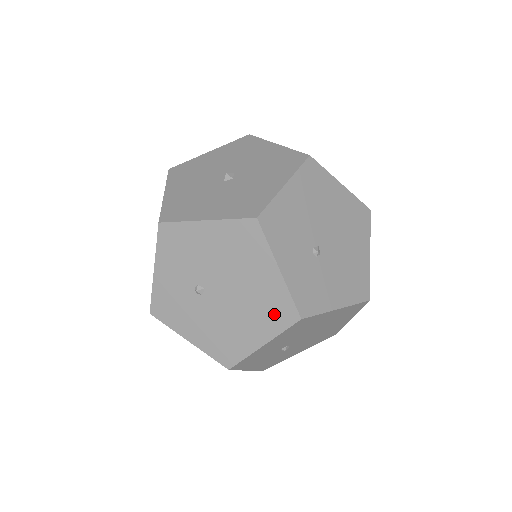
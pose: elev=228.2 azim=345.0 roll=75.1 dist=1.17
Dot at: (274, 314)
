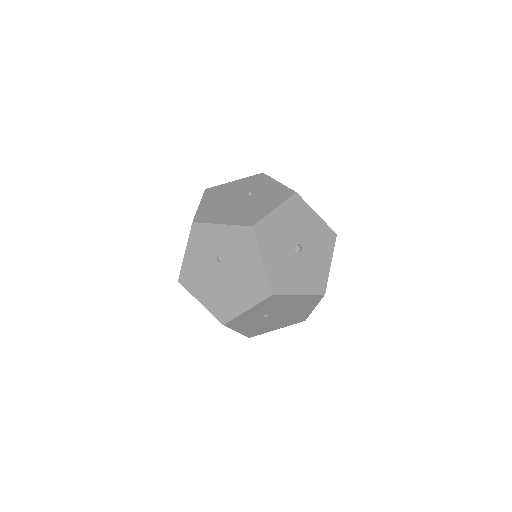
Dot at: (221, 309)
